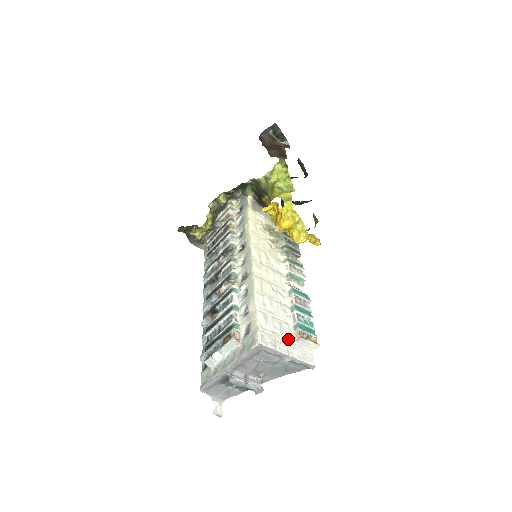
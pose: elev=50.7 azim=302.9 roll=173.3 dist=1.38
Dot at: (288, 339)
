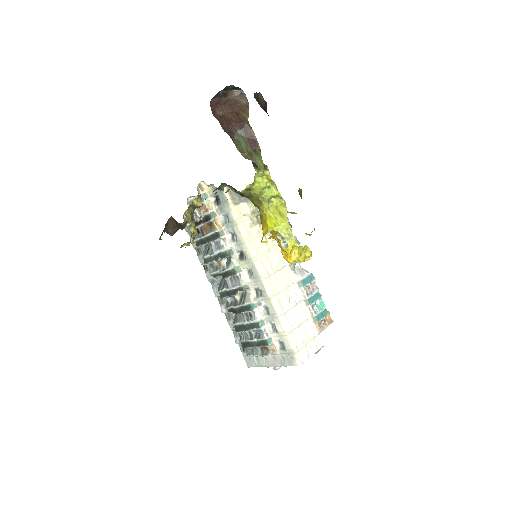
Dot at: (313, 335)
